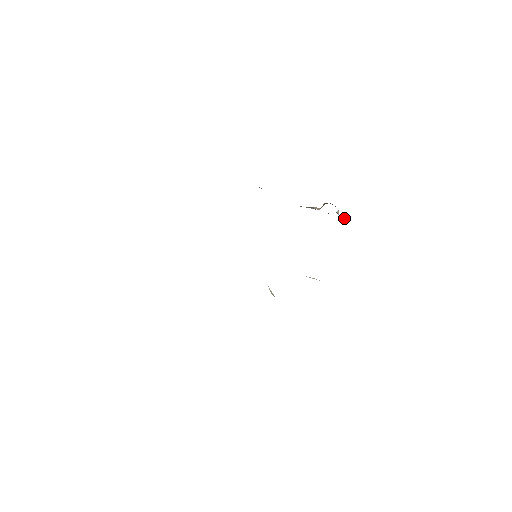
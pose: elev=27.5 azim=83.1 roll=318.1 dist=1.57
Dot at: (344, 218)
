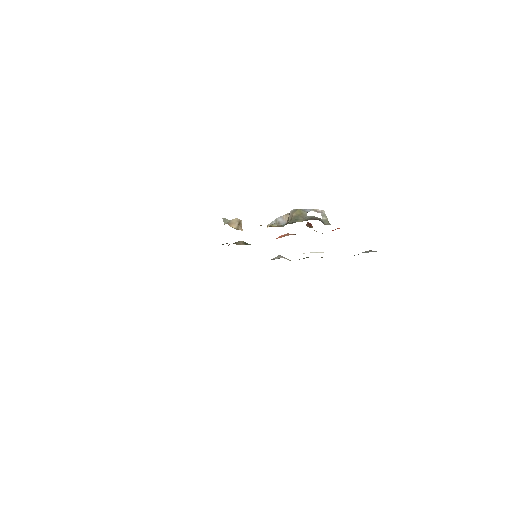
Dot at: (317, 212)
